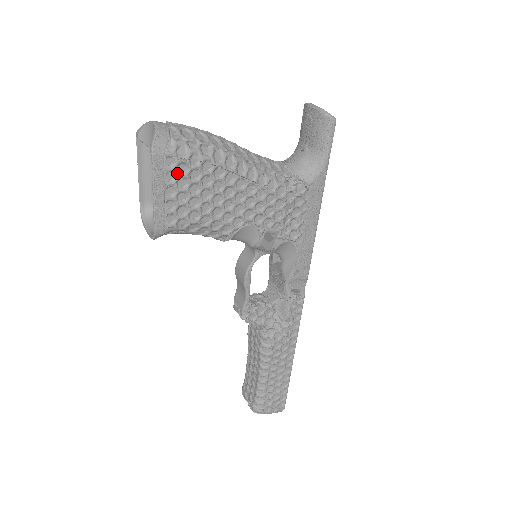
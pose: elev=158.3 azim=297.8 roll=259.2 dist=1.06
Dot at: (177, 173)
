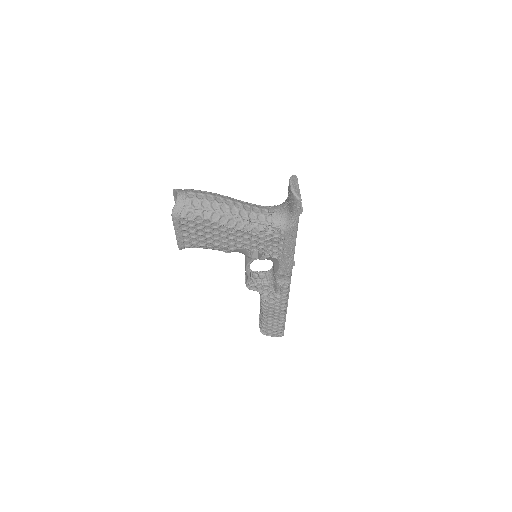
Dot at: (188, 225)
